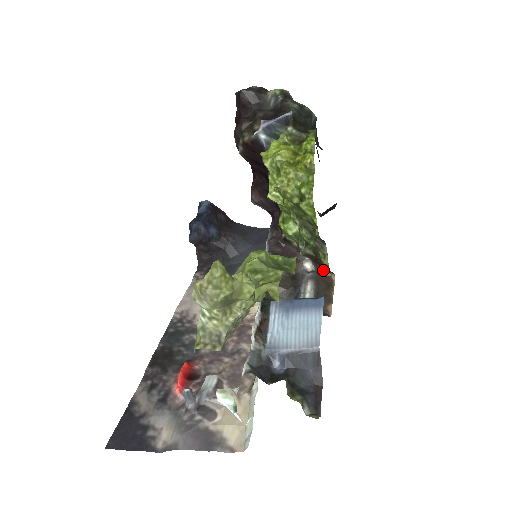
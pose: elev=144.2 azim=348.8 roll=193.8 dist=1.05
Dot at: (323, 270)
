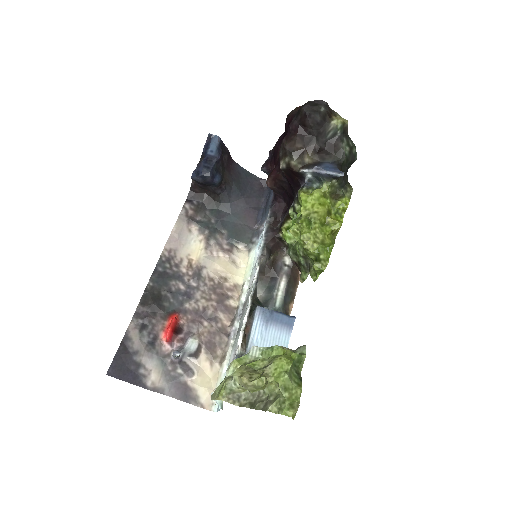
Dot at: (296, 266)
